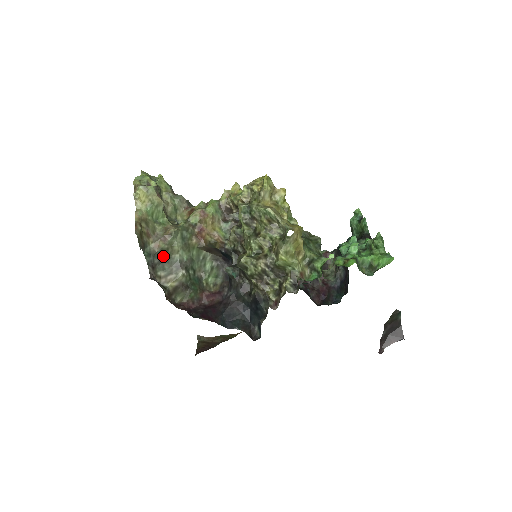
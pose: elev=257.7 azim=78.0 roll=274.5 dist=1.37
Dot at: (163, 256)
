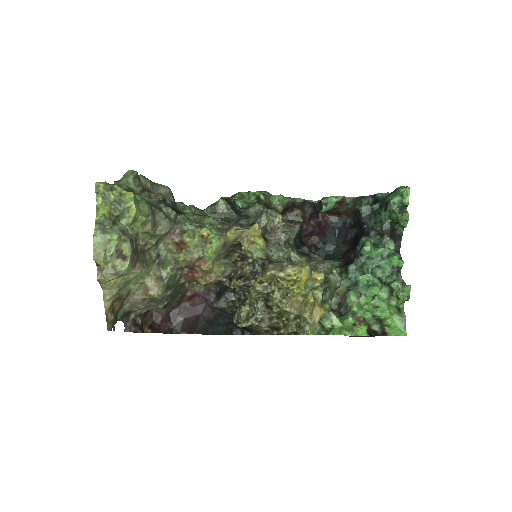
Dot at: occluded
